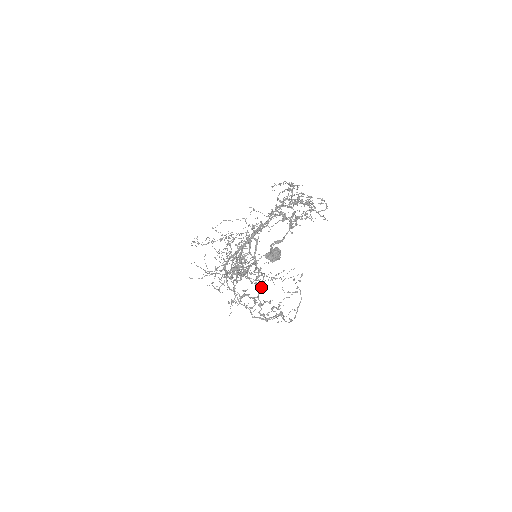
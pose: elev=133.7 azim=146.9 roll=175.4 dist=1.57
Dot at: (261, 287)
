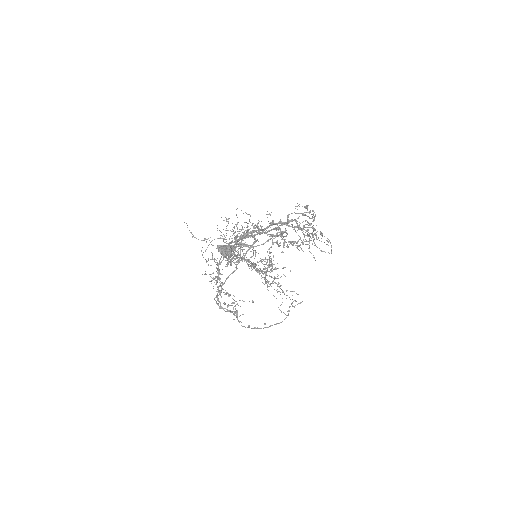
Dot at: occluded
